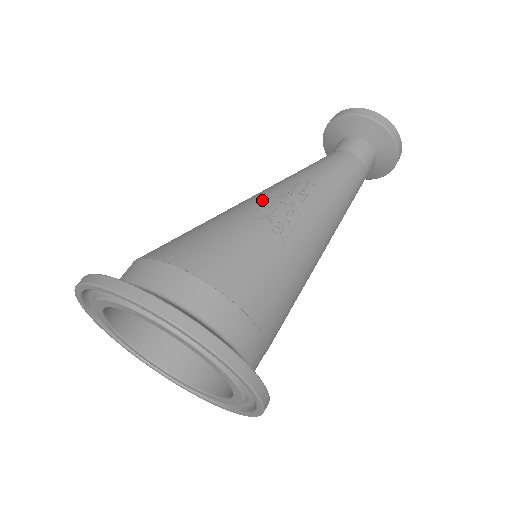
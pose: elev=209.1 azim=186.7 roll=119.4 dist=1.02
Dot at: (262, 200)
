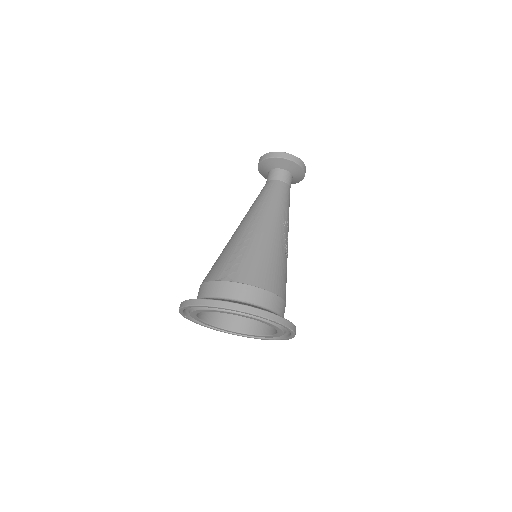
Dot at: (280, 236)
